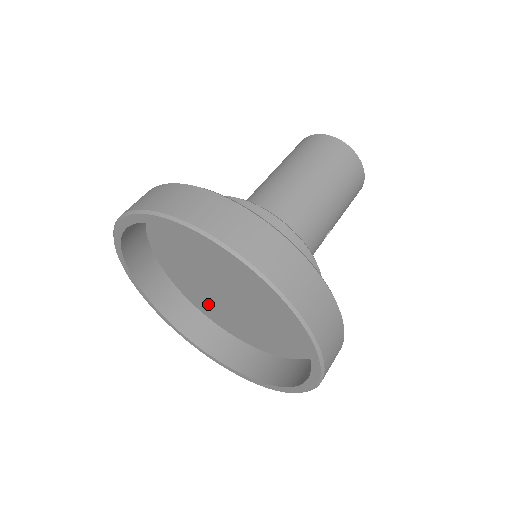
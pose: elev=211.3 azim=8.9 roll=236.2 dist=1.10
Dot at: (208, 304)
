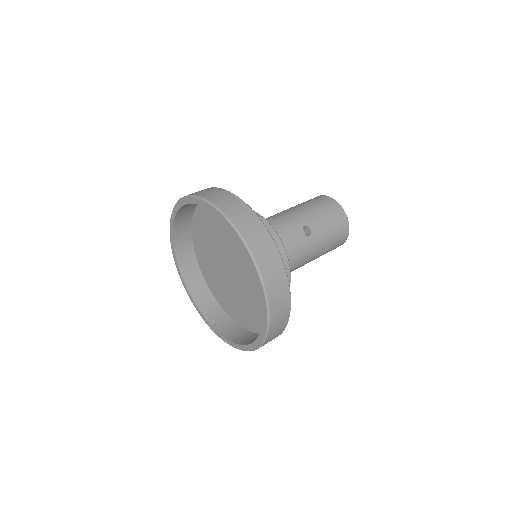
Dot at: (248, 313)
